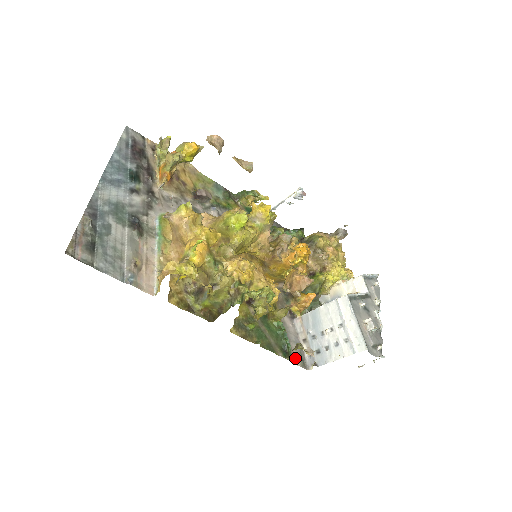
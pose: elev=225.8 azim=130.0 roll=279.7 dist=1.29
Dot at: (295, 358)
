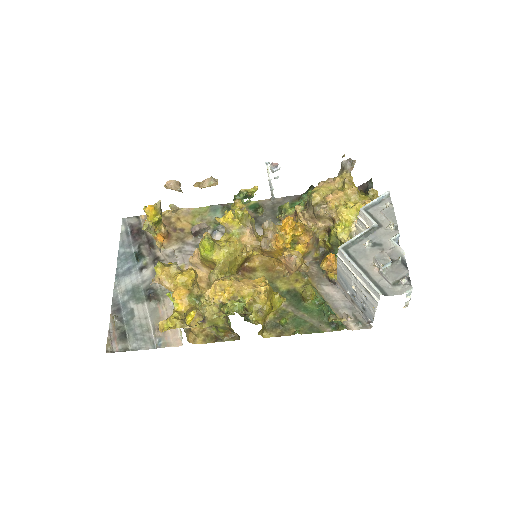
Dot at: (350, 324)
